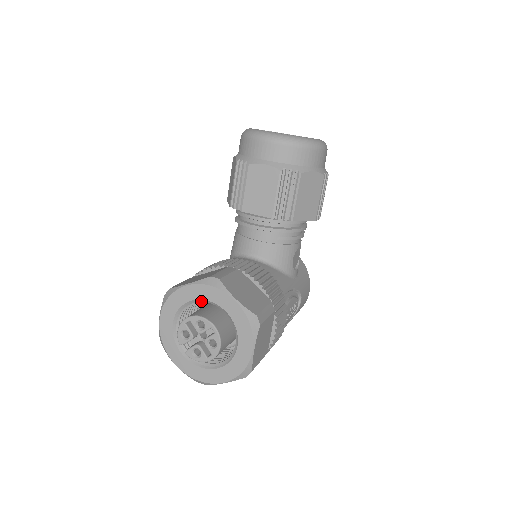
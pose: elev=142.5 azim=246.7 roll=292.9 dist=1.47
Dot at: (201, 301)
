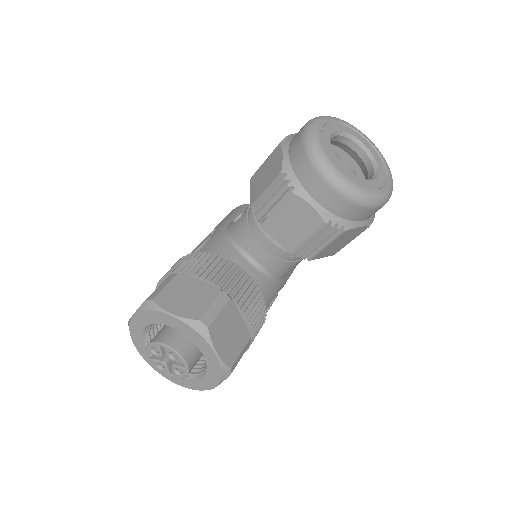
Dot at: (181, 331)
